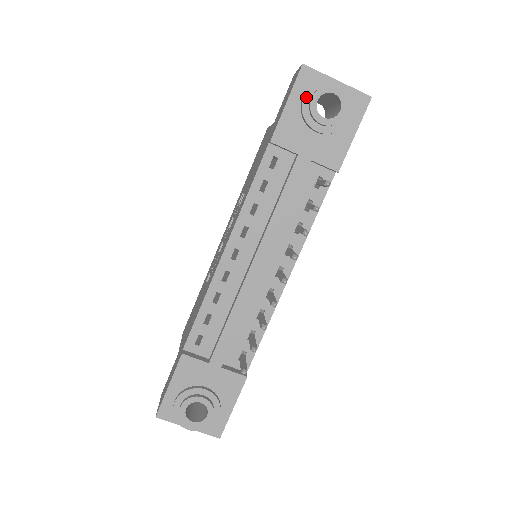
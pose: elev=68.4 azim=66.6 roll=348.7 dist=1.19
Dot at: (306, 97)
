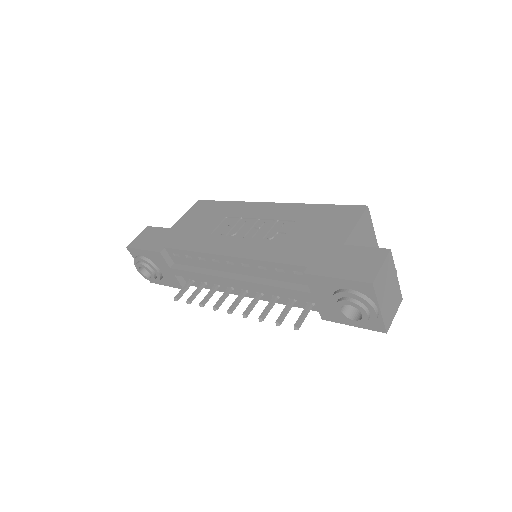
Dot at: (348, 294)
